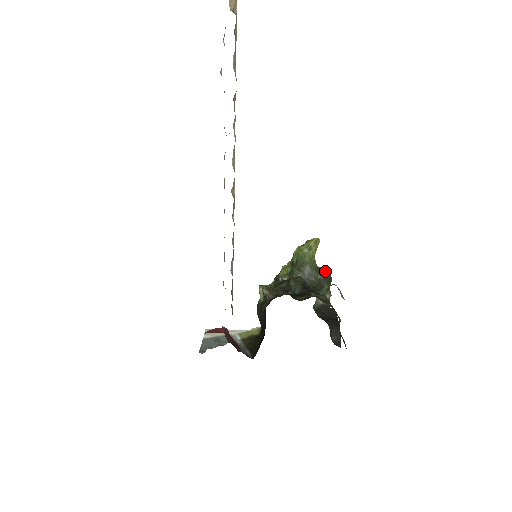
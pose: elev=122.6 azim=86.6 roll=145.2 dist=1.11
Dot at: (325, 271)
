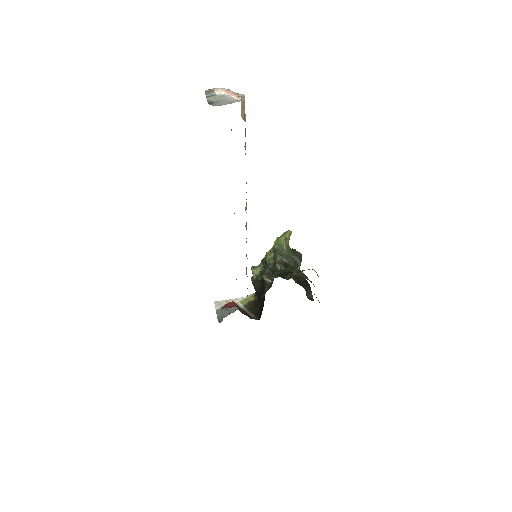
Dot at: (297, 251)
